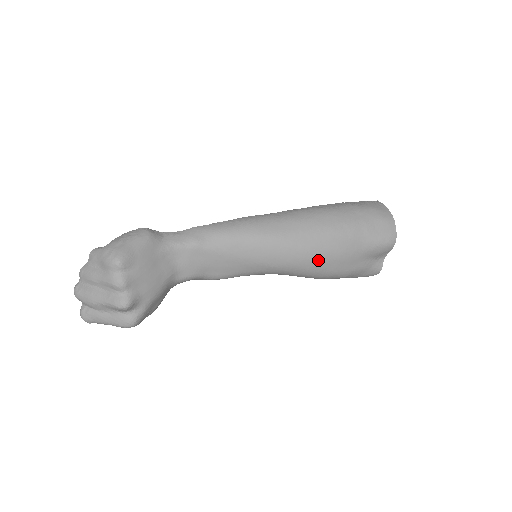
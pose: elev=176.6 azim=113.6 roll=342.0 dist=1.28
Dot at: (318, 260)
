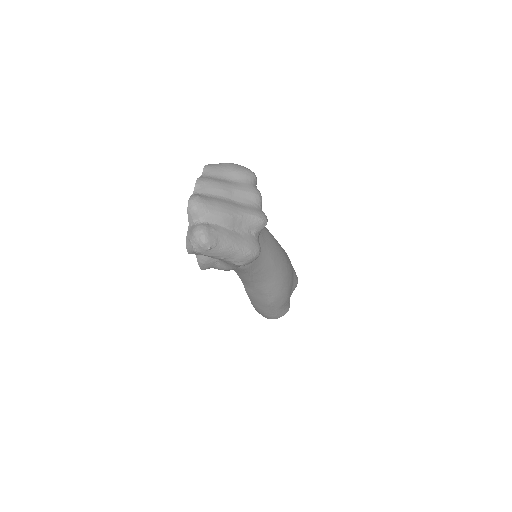
Dot at: (288, 271)
